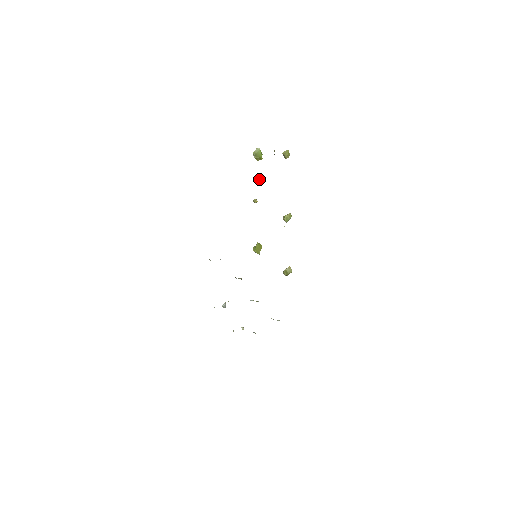
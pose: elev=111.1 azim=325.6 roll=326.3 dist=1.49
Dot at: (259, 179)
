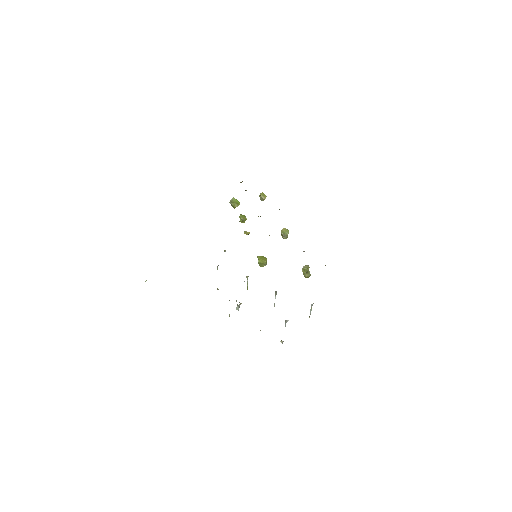
Dot at: (242, 216)
